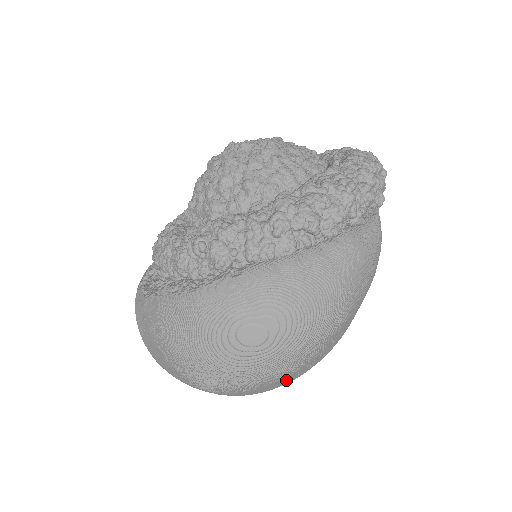
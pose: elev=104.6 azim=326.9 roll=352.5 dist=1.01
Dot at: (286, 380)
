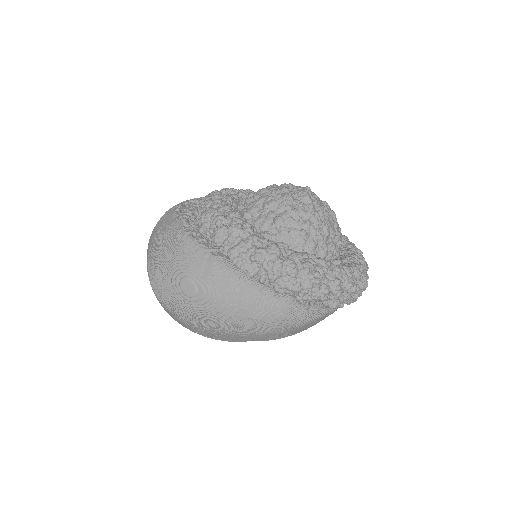
Dot at: (187, 326)
